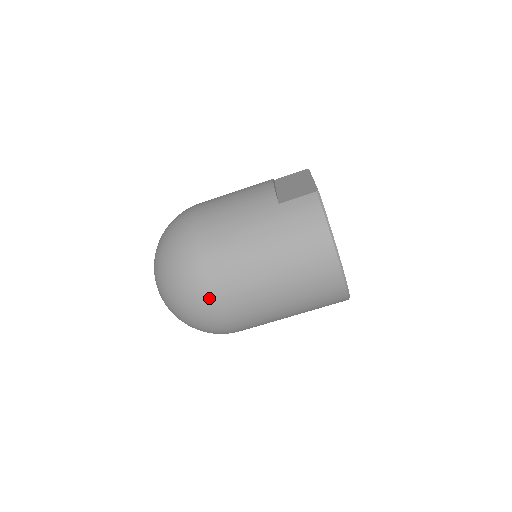
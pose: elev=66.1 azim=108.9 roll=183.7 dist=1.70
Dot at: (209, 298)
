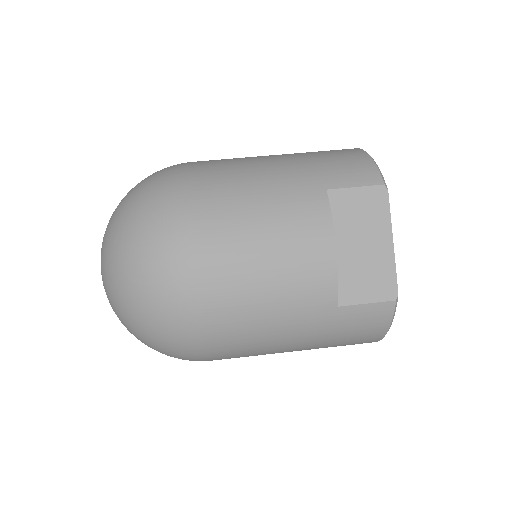
Dot at: occluded
